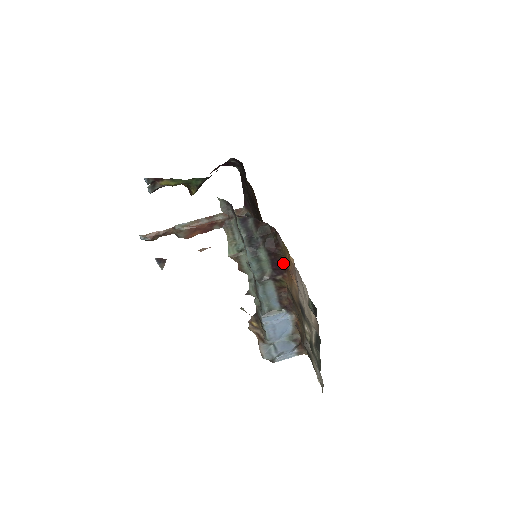
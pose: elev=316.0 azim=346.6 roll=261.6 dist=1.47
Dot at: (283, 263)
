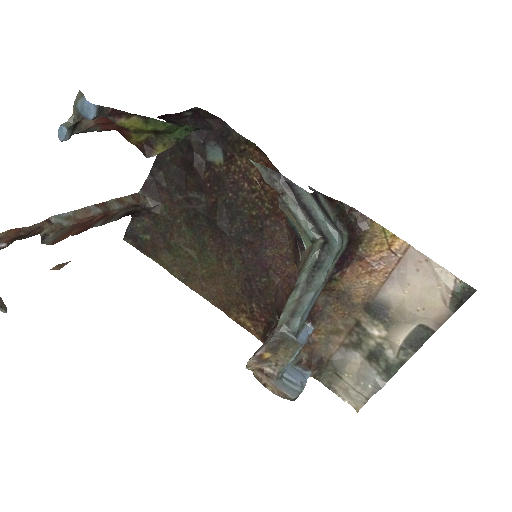
Dot at: (353, 254)
